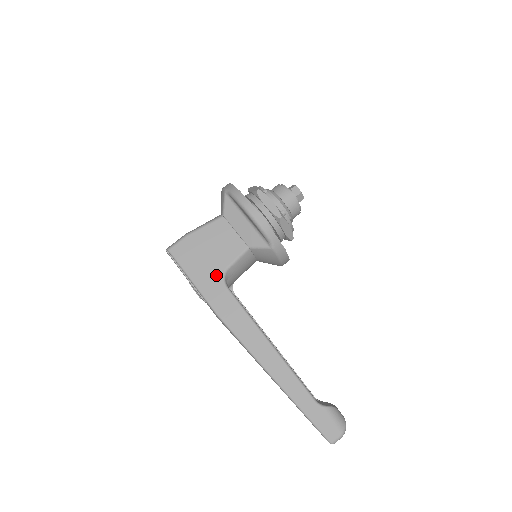
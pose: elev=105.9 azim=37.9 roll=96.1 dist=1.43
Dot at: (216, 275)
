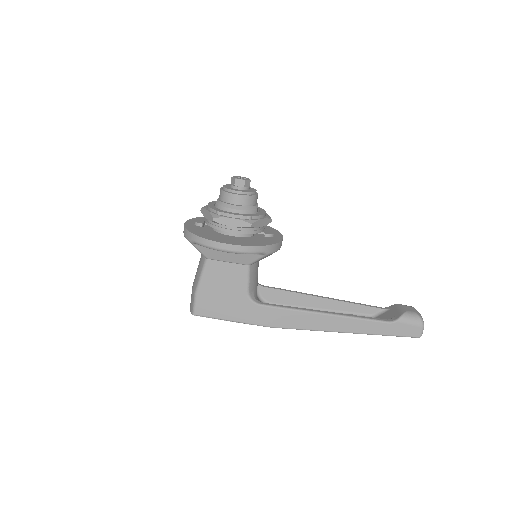
Dot at: (244, 304)
